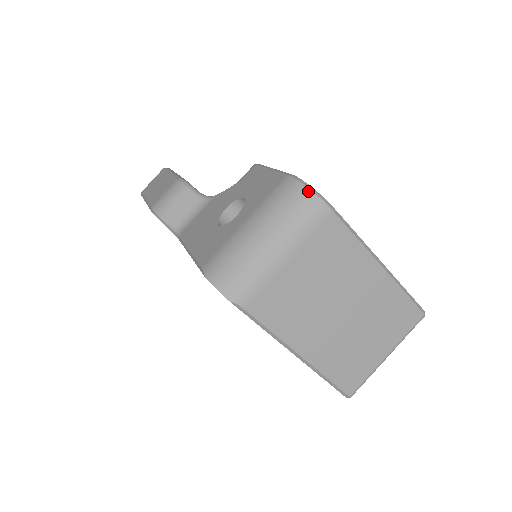
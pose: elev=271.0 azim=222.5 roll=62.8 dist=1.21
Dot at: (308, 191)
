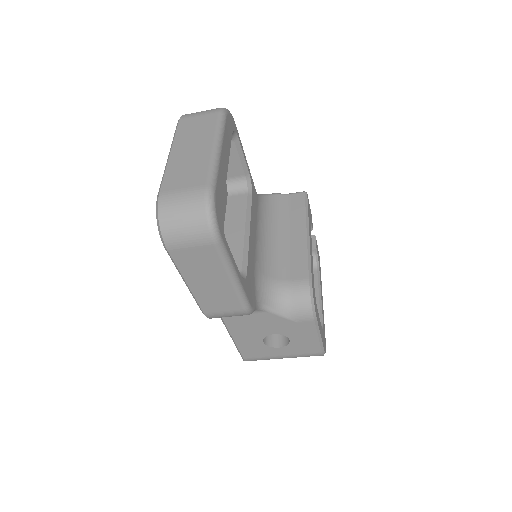
Dot at: occluded
